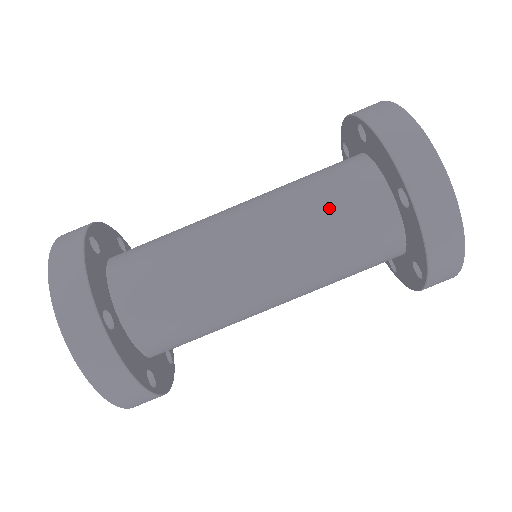
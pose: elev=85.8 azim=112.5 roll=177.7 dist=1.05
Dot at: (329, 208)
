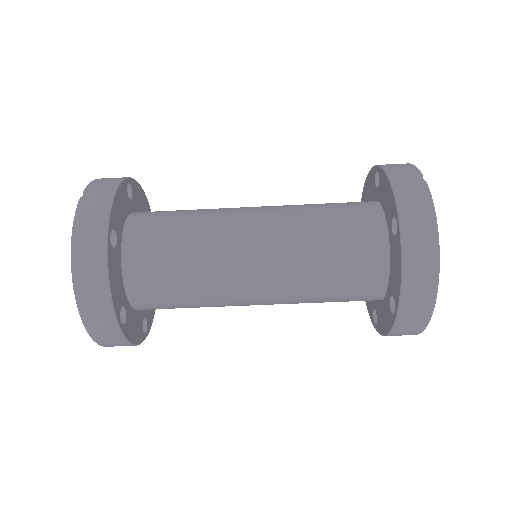
Dot at: (333, 277)
